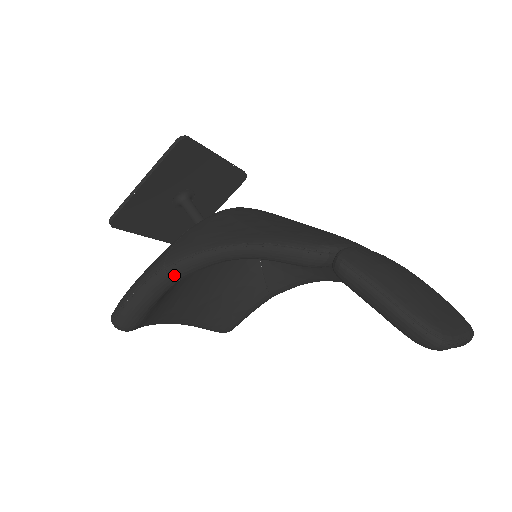
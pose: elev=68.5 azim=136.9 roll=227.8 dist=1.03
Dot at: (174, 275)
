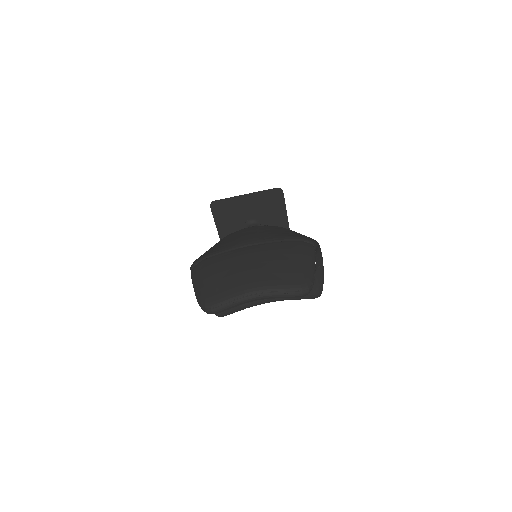
Dot at: occluded
